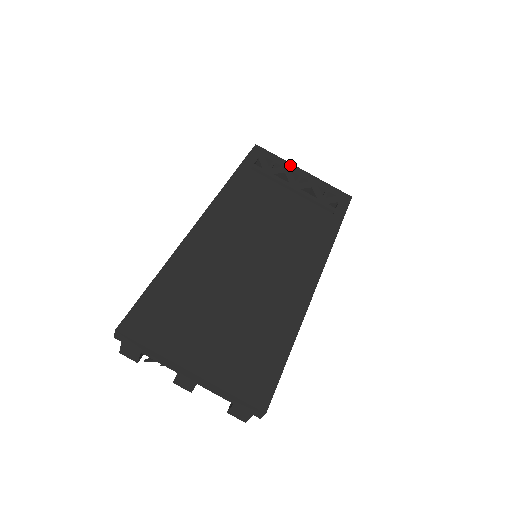
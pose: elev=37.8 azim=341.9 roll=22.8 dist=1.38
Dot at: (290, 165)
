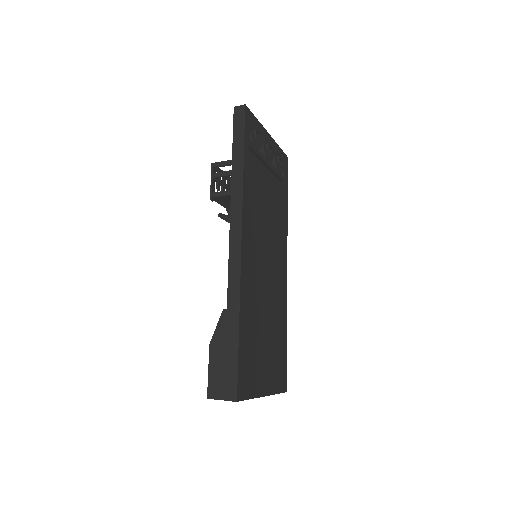
Dot at: (263, 130)
